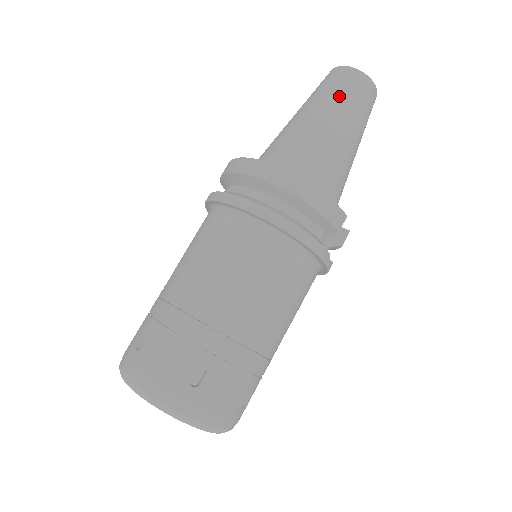
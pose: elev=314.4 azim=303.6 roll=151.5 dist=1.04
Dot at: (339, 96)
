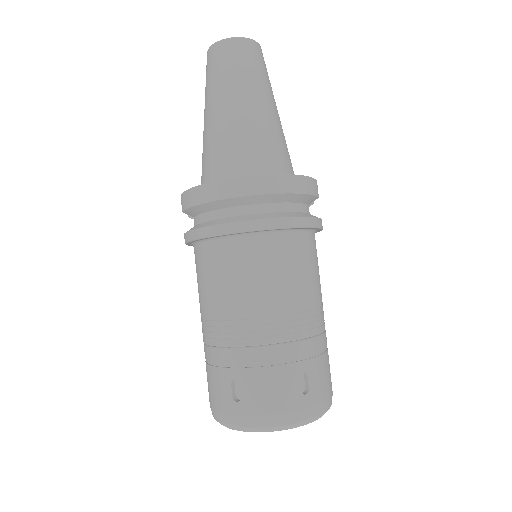
Dot at: (244, 74)
